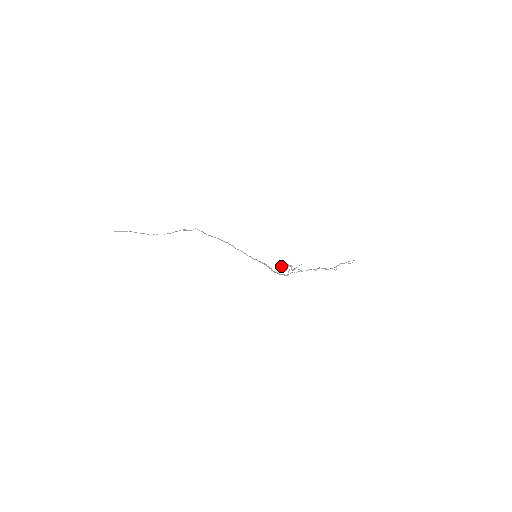
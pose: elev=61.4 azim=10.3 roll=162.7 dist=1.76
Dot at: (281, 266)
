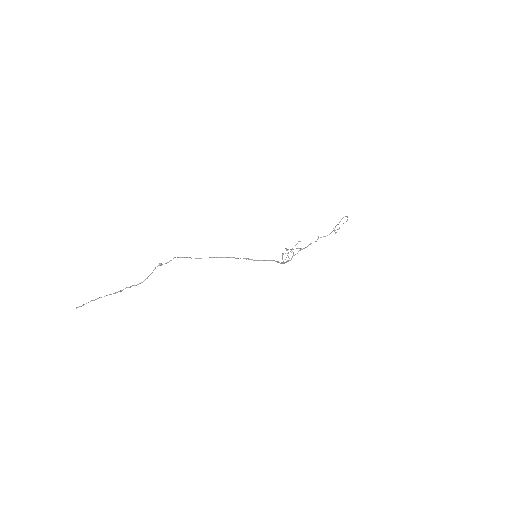
Dot at: (283, 254)
